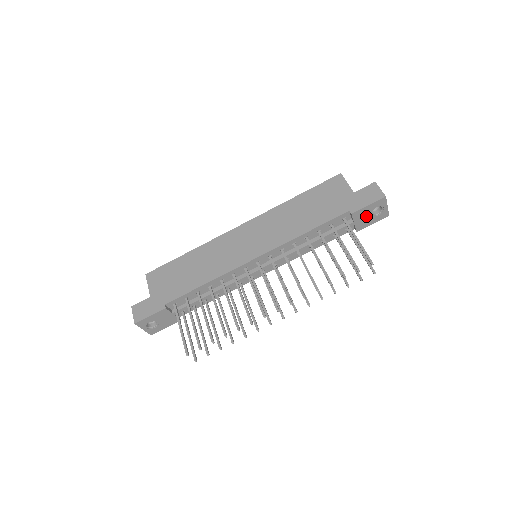
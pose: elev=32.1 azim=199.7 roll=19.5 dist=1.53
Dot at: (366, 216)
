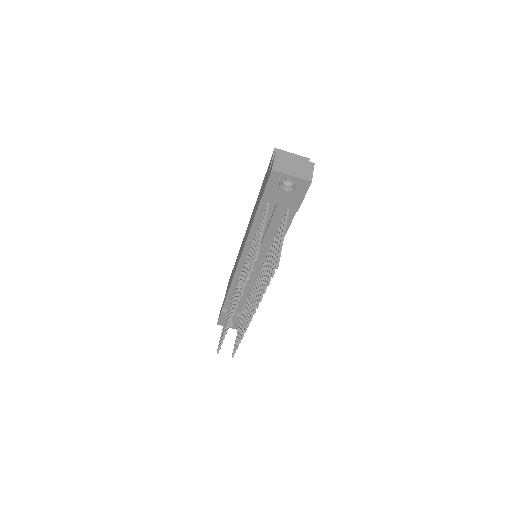
Dot at: (282, 195)
